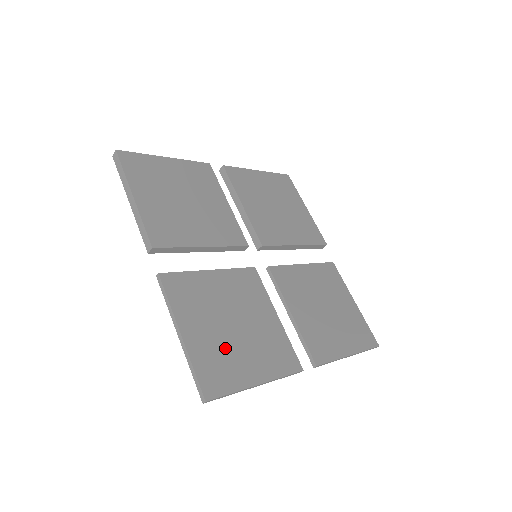
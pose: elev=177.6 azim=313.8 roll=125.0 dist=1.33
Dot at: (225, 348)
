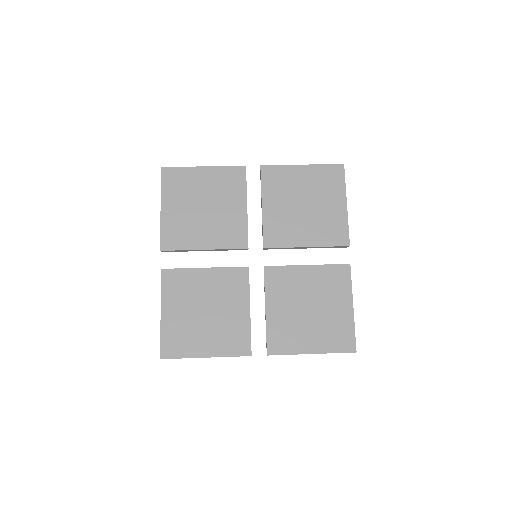
Dot at: (190, 328)
